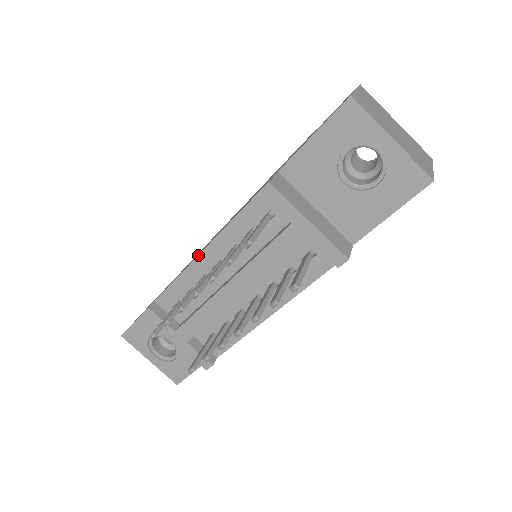
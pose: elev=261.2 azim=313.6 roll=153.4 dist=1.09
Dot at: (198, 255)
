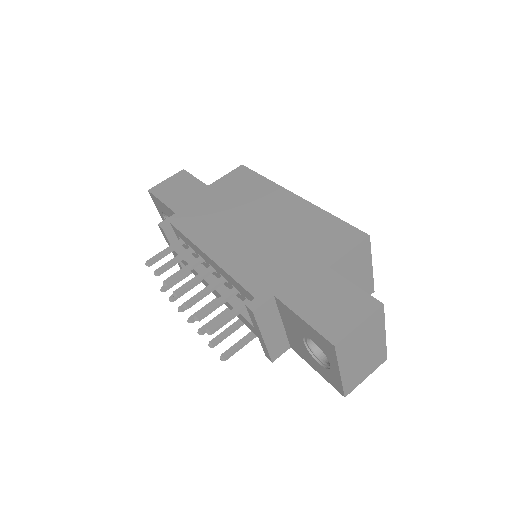
Dot at: (204, 253)
